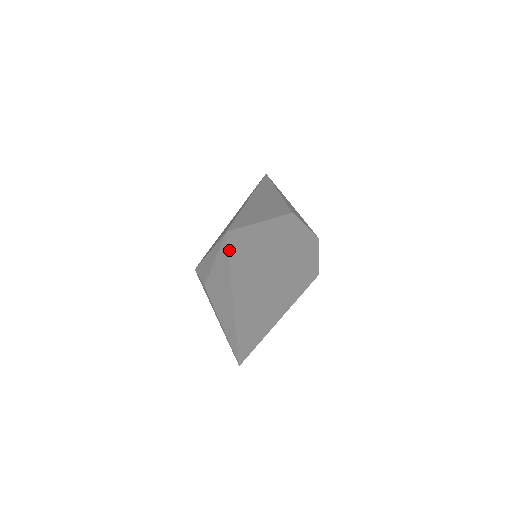
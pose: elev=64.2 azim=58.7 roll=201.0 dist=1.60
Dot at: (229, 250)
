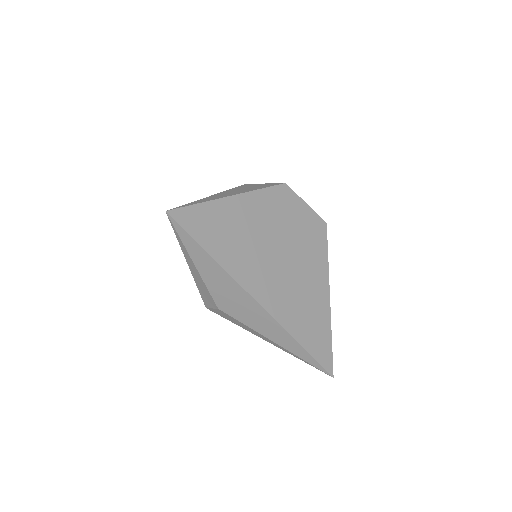
Dot at: (187, 231)
